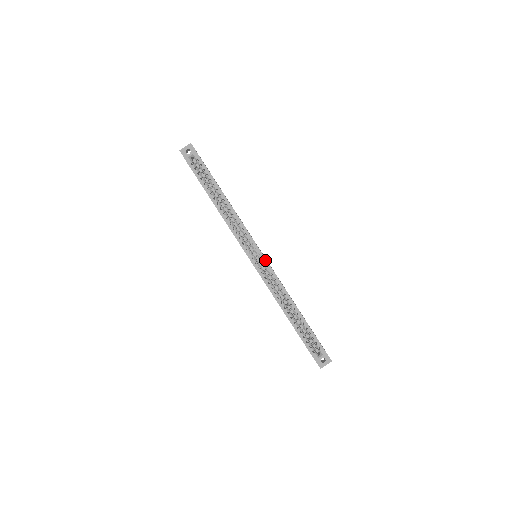
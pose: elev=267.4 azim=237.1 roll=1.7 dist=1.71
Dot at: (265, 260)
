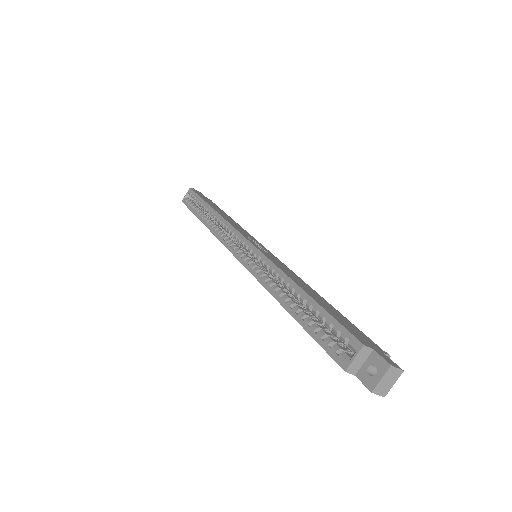
Dot at: (251, 245)
